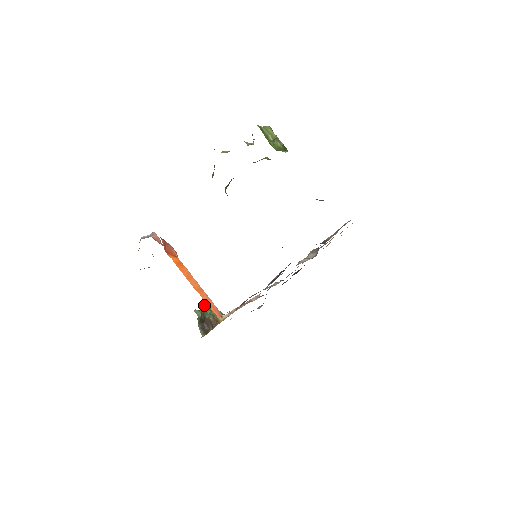
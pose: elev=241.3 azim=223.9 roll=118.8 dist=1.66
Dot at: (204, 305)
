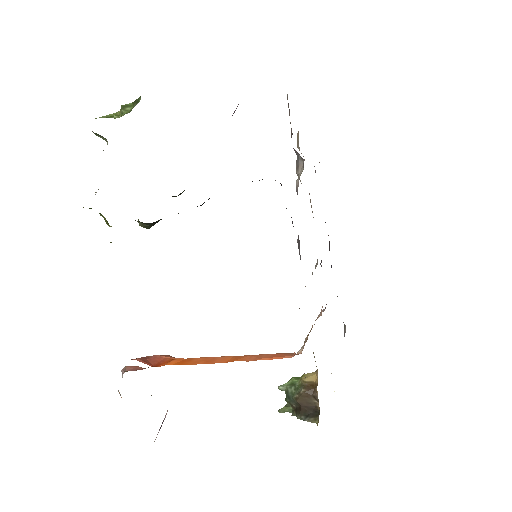
Dot at: occluded
